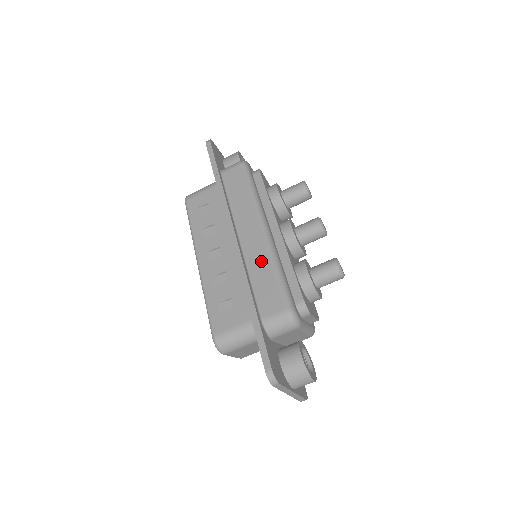
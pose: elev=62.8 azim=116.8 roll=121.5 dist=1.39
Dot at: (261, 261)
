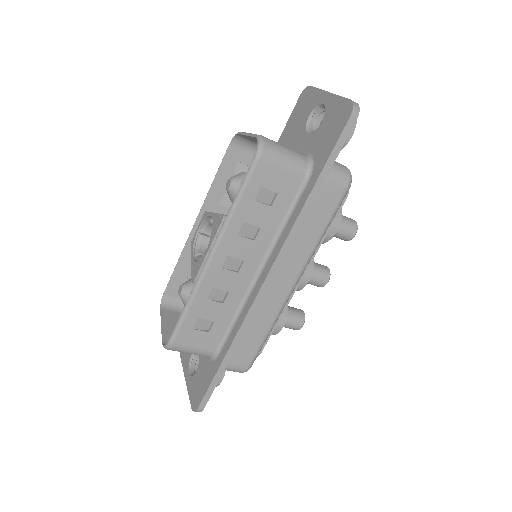
Dot at: (266, 317)
